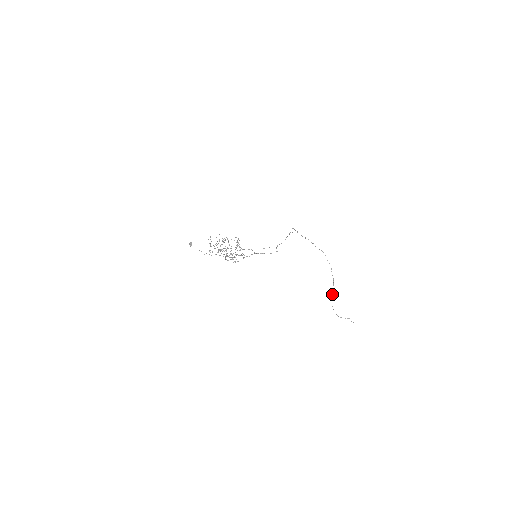
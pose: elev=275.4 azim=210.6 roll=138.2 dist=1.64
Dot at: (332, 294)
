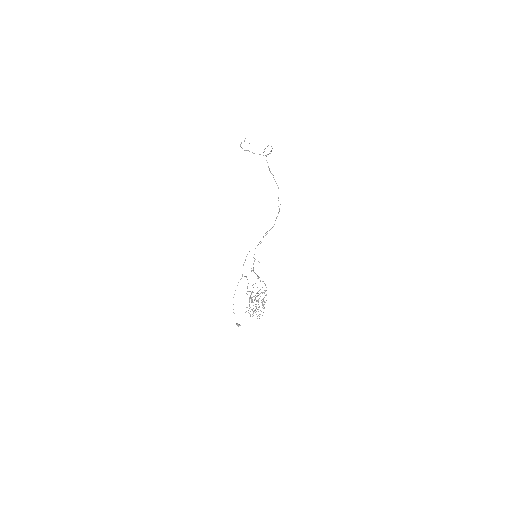
Dot at: (253, 153)
